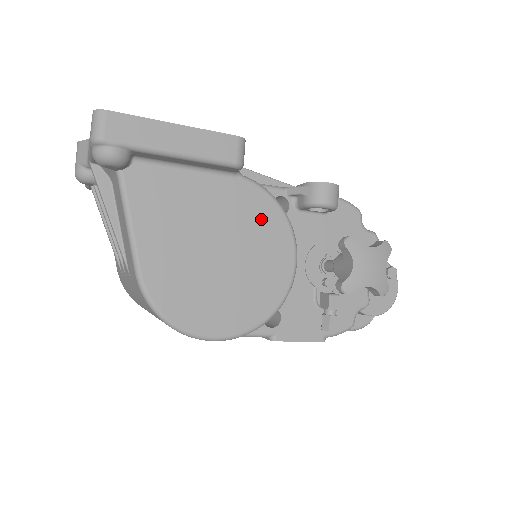
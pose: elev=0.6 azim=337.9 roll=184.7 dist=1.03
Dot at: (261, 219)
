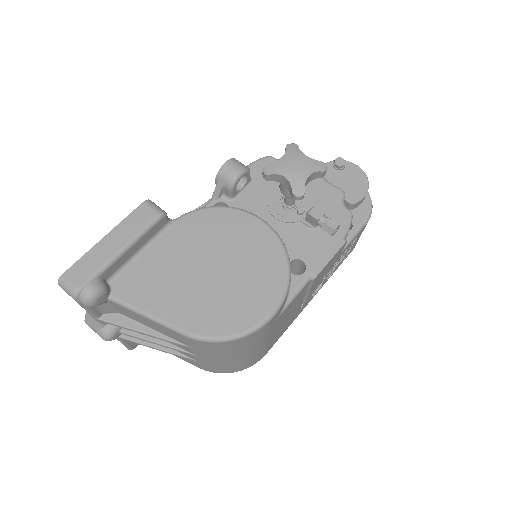
Dot at: (213, 226)
